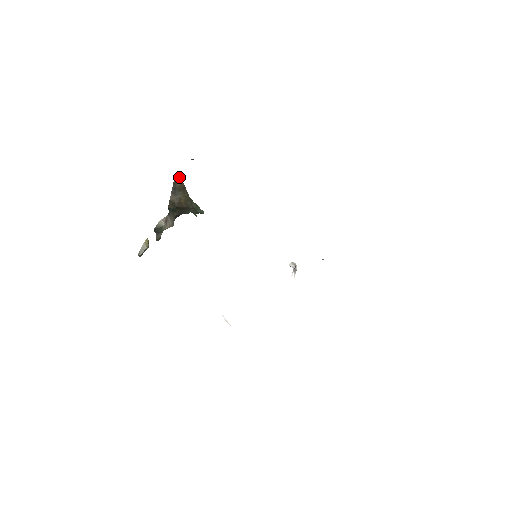
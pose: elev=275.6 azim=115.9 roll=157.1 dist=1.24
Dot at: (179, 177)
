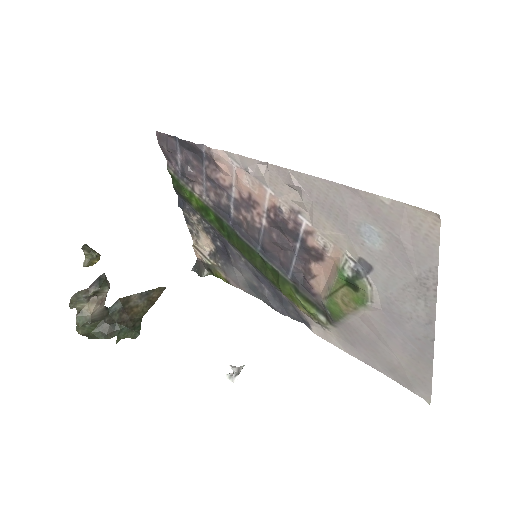
Dot at: (161, 293)
